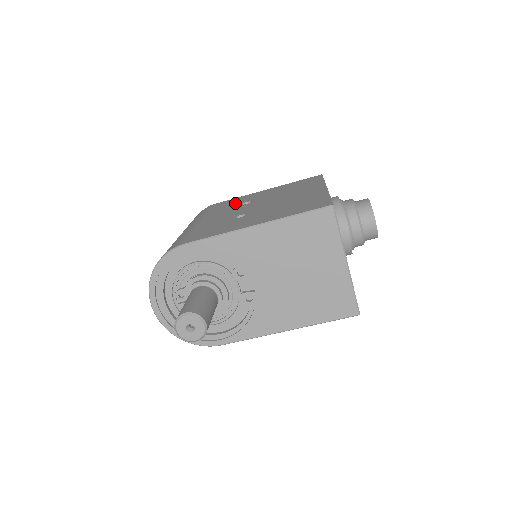
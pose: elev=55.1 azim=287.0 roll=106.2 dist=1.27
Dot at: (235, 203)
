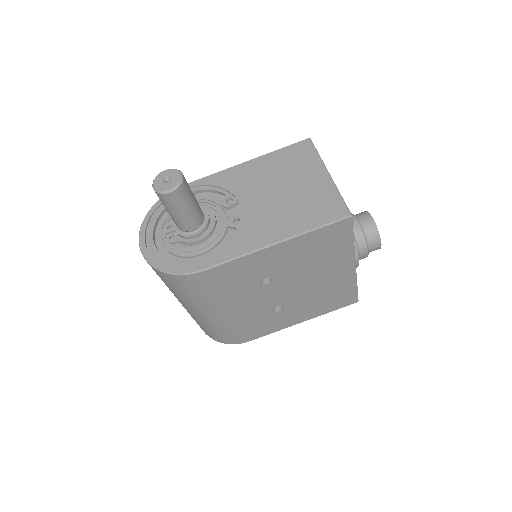
Dot at: occluded
